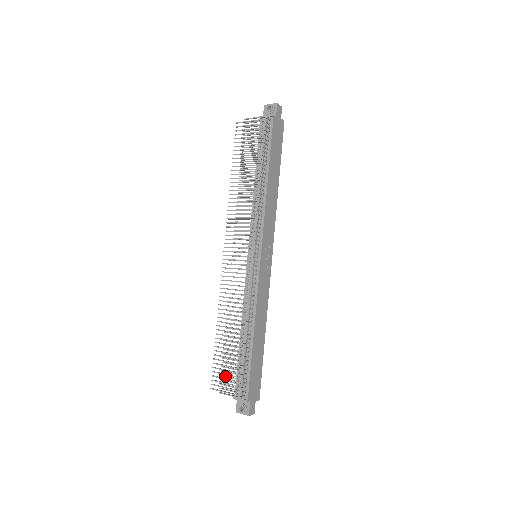
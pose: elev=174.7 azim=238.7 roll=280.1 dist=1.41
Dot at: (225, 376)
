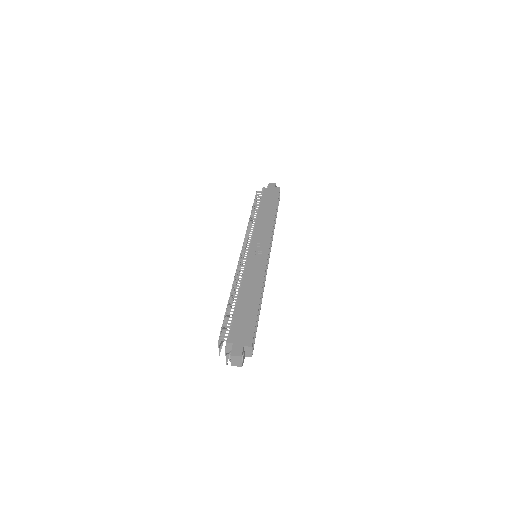
Dot at: (222, 338)
